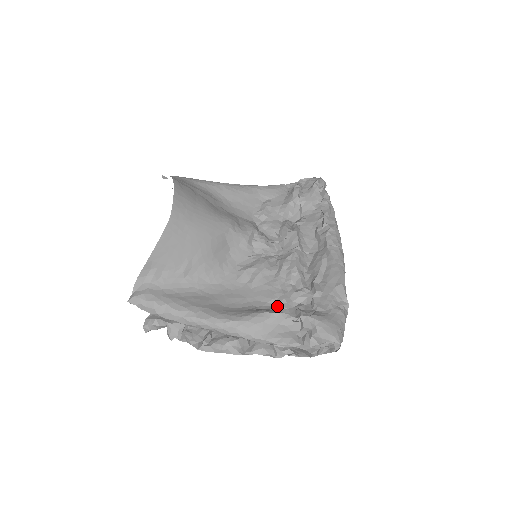
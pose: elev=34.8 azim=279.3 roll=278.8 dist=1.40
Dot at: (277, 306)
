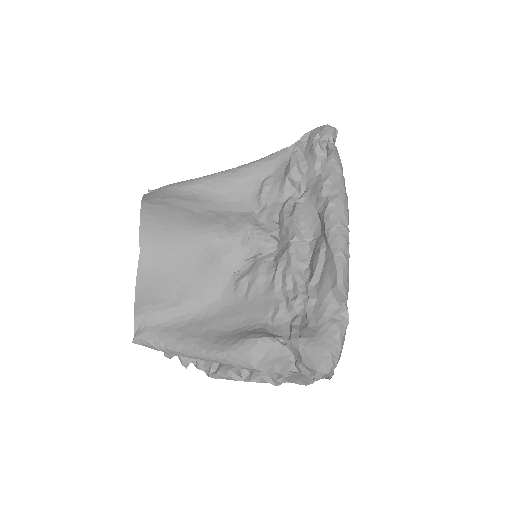
Dot at: (272, 322)
